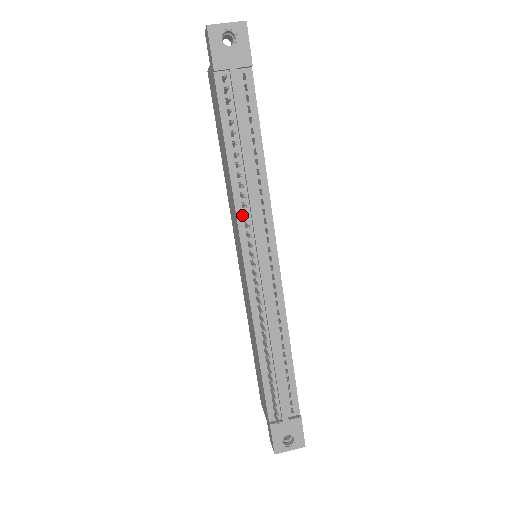
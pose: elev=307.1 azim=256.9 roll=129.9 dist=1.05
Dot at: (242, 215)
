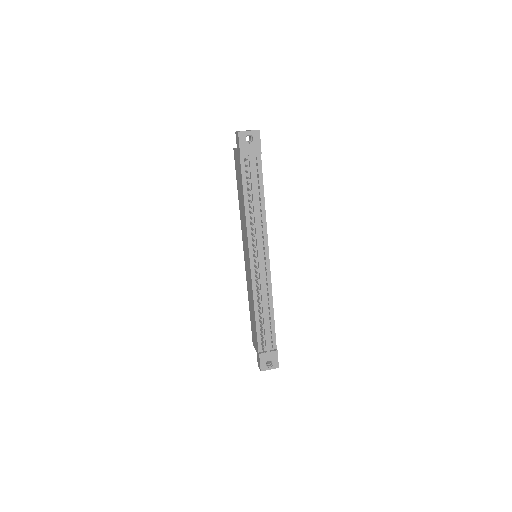
Dot at: (250, 234)
